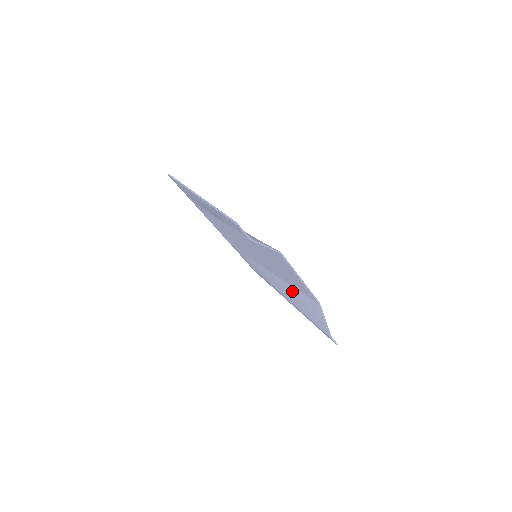
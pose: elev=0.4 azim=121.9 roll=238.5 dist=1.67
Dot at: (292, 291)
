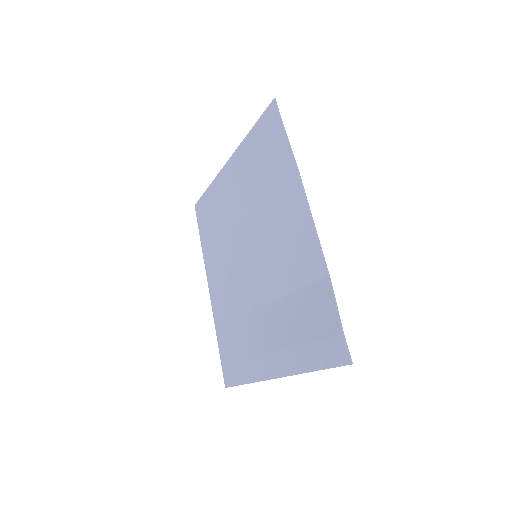
Dot at: (289, 306)
